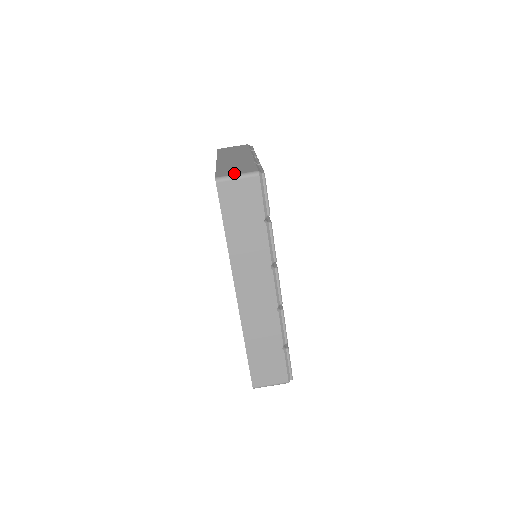
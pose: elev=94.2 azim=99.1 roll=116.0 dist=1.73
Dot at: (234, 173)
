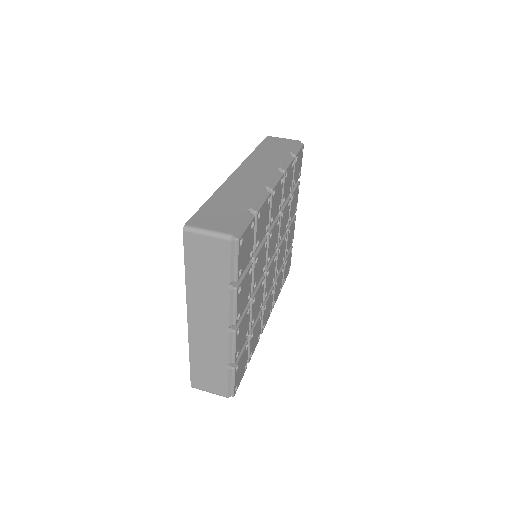
Dot at: occluded
